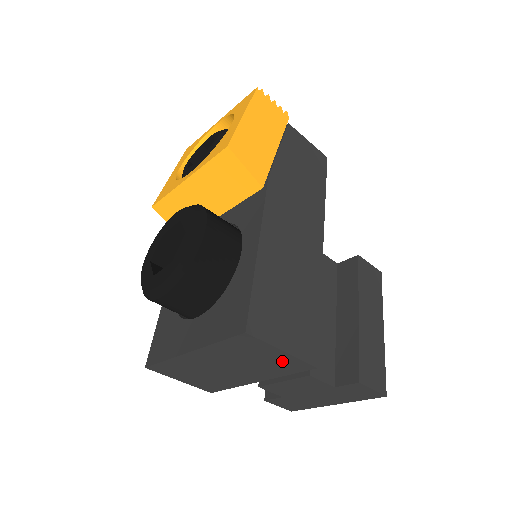
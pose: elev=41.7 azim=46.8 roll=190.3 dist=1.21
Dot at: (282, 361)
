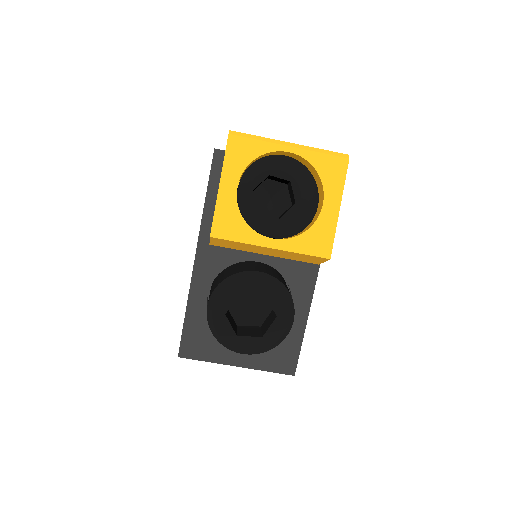
Dot at: occluded
